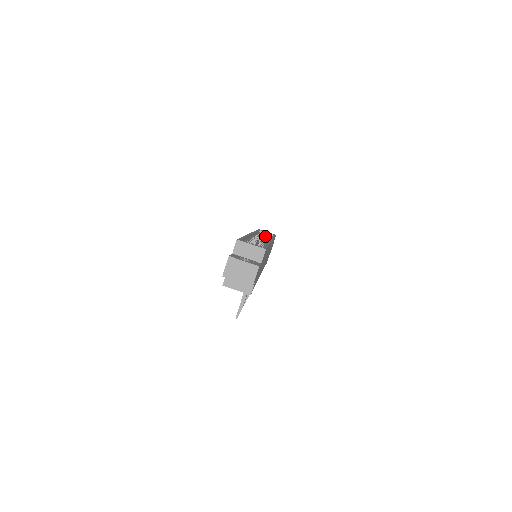
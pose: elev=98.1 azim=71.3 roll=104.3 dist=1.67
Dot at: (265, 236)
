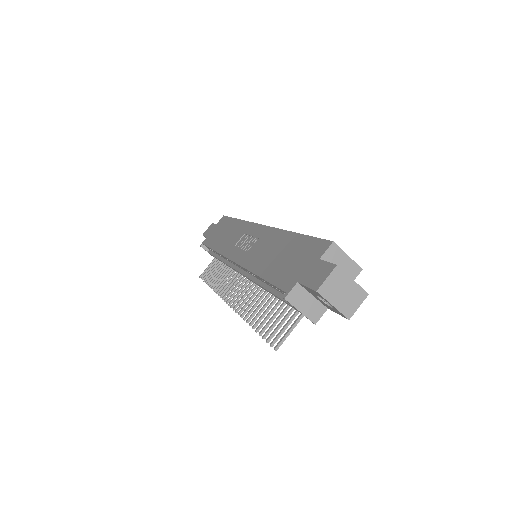
Dot at: occluded
